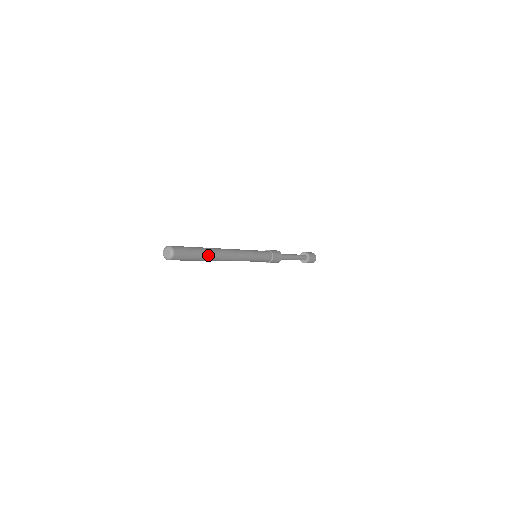
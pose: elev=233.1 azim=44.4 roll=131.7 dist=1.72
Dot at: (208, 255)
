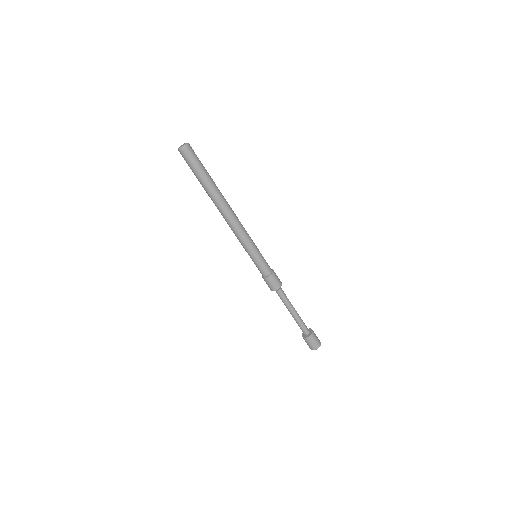
Dot at: (214, 185)
